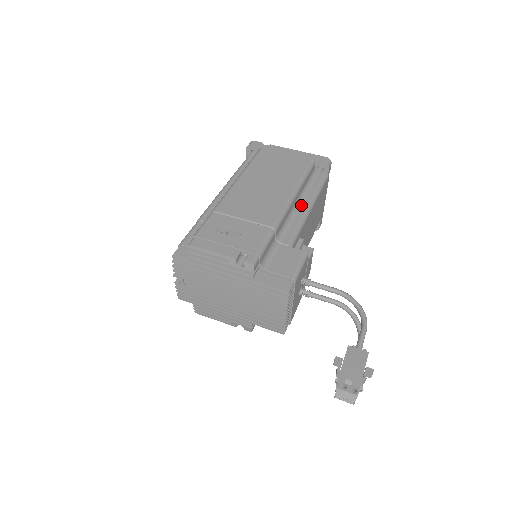
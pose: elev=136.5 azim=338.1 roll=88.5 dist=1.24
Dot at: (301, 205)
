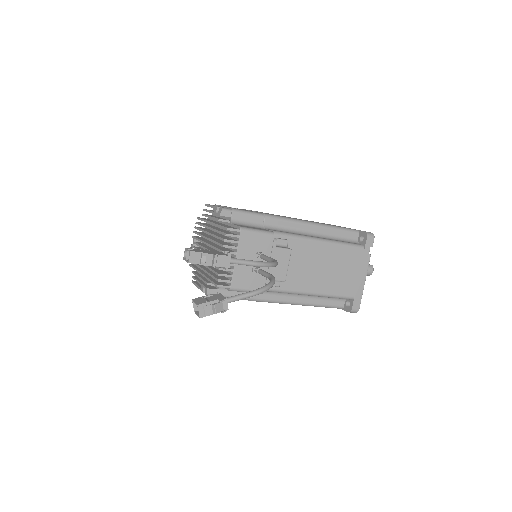
Dot at: (314, 236)
